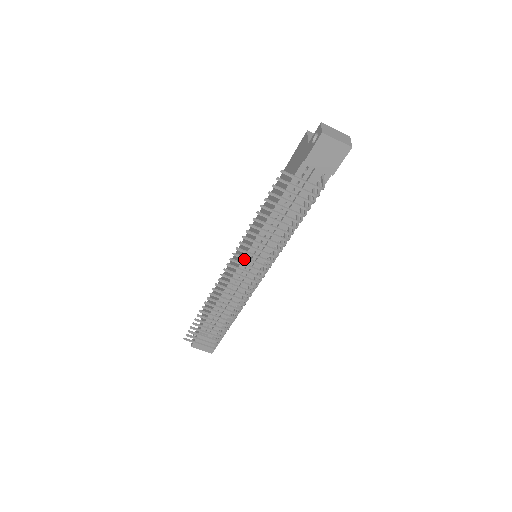
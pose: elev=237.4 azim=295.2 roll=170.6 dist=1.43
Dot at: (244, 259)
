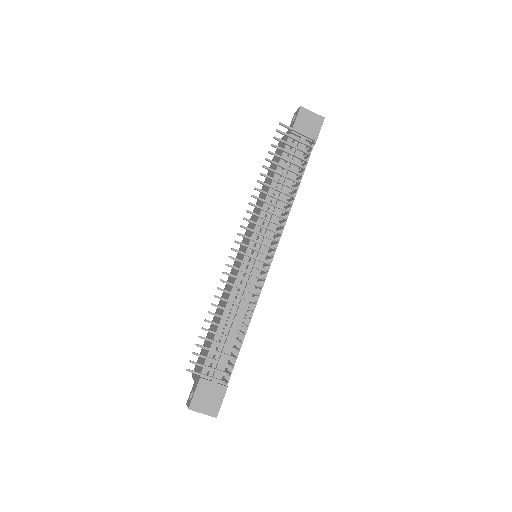
Dot at: (255, 223)
